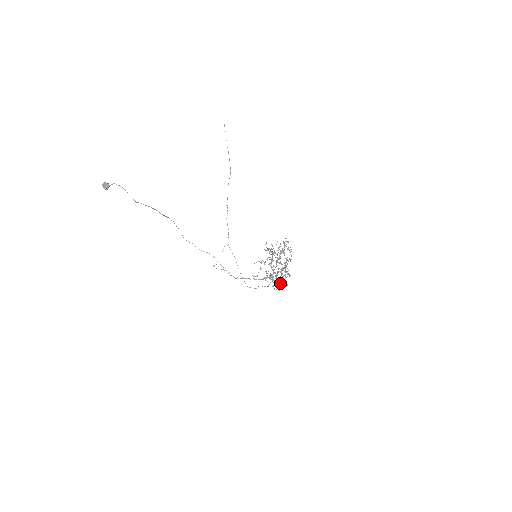
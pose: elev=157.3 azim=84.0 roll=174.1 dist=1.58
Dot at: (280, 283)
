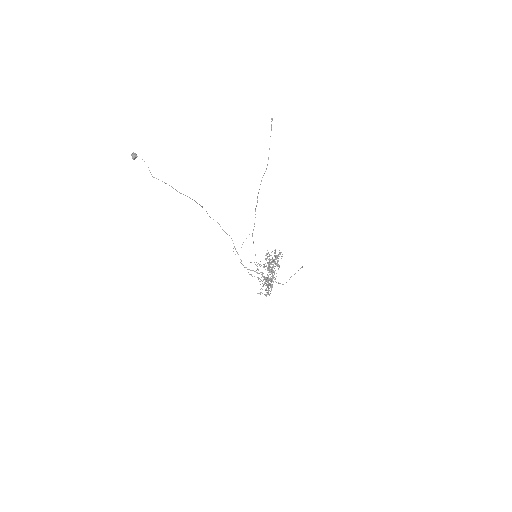
Dot at: (268, 289)
